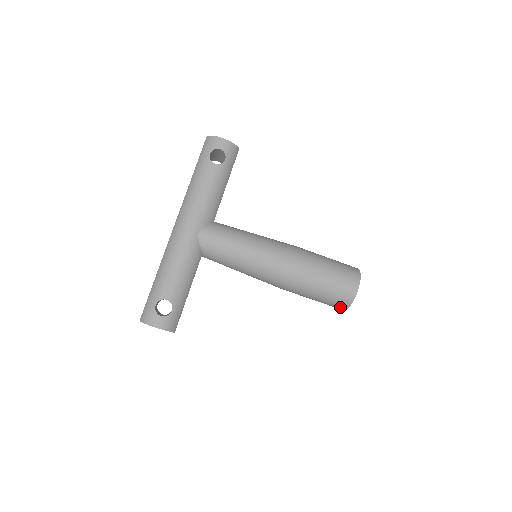
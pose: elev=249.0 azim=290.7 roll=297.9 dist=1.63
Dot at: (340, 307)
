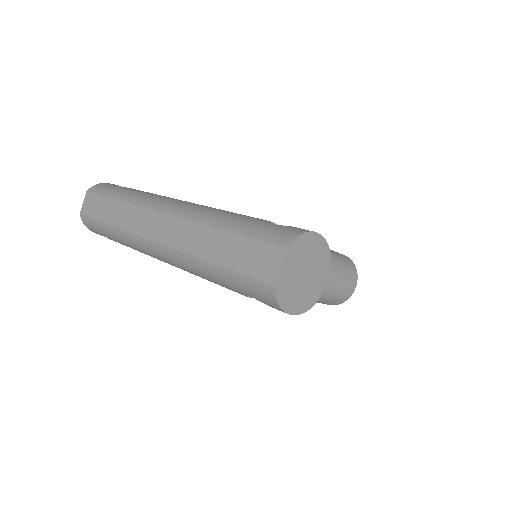
Dot at: occluded
